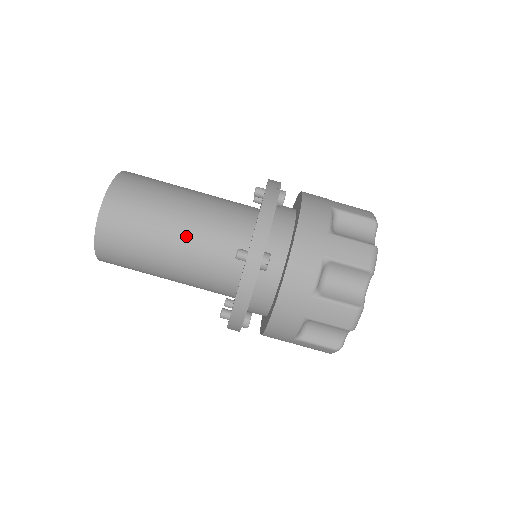
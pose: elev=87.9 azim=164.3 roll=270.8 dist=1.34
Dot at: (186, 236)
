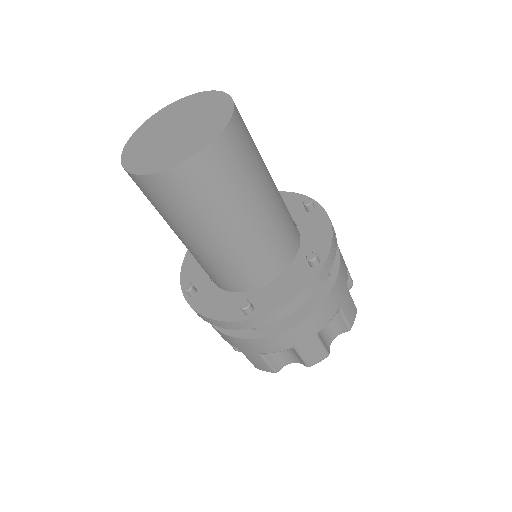
Dot at: (223, 247)
